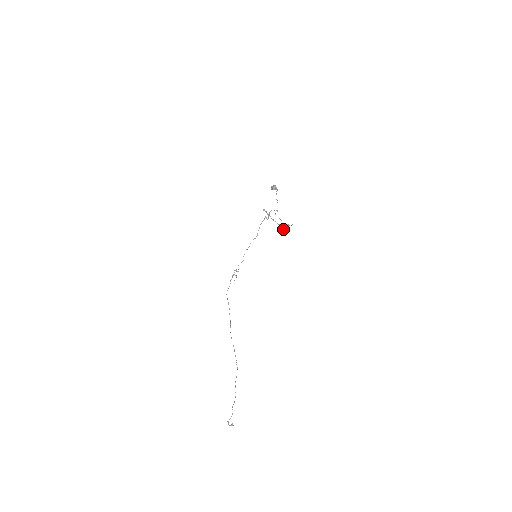
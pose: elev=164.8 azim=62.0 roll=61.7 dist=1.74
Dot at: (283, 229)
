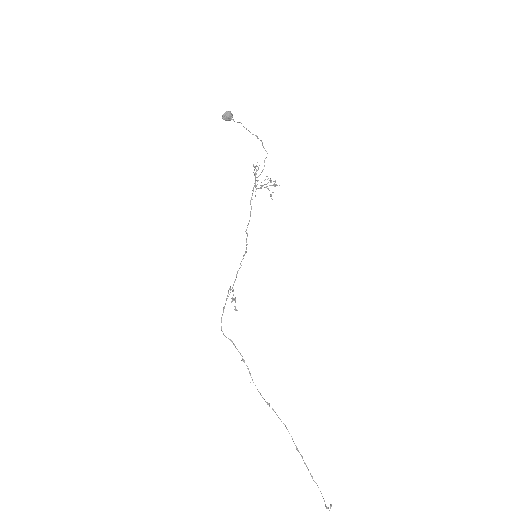
Dot at: (270, 196)
